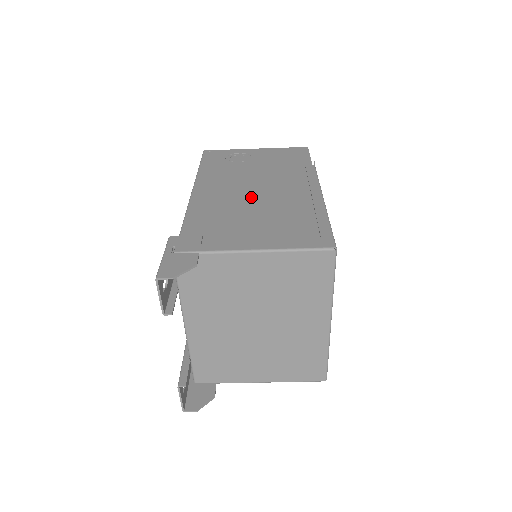
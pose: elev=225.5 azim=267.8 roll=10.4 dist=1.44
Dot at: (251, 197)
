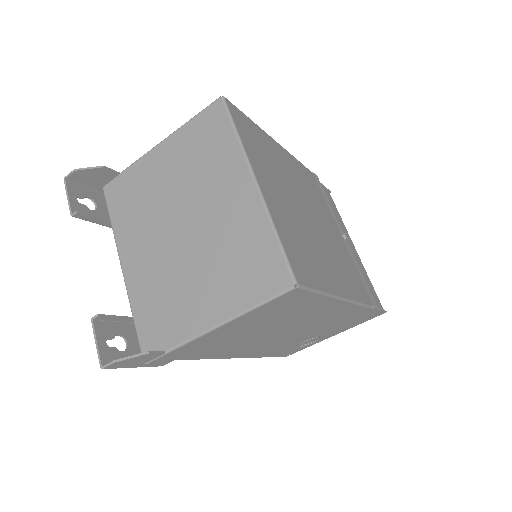
Dot at: occluded
